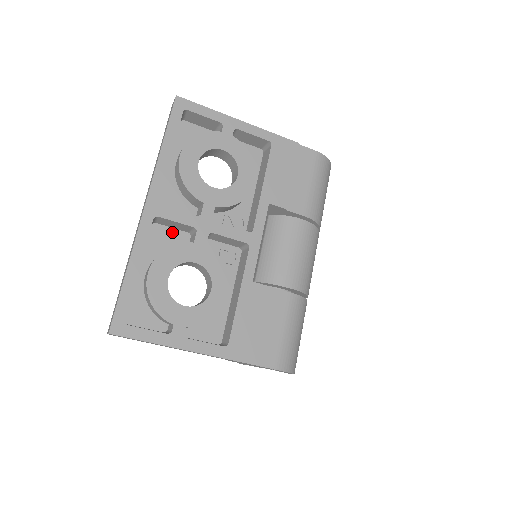
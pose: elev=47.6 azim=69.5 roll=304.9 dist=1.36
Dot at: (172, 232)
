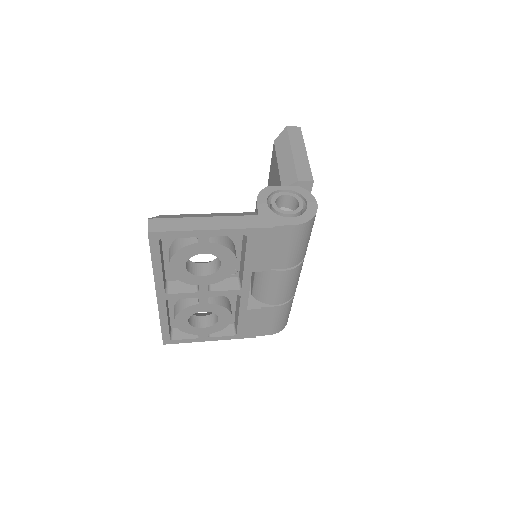
Dot at: occluded
